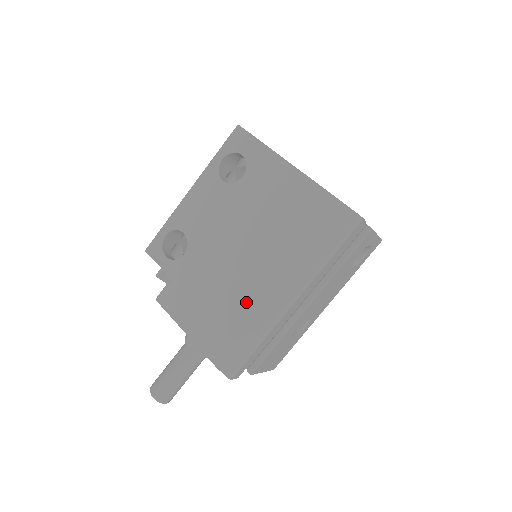
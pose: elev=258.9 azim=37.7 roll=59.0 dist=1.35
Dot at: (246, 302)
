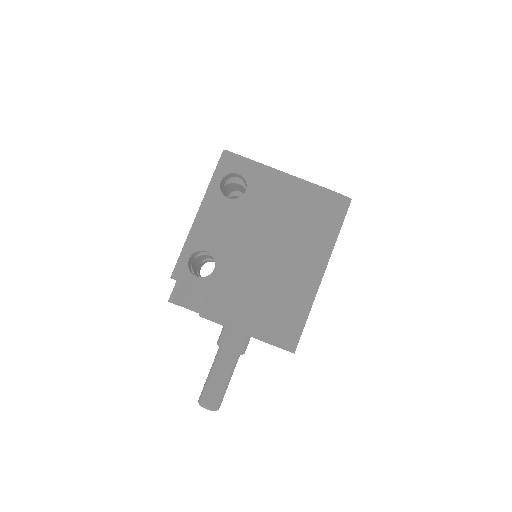
Dot at: (287, 288)
